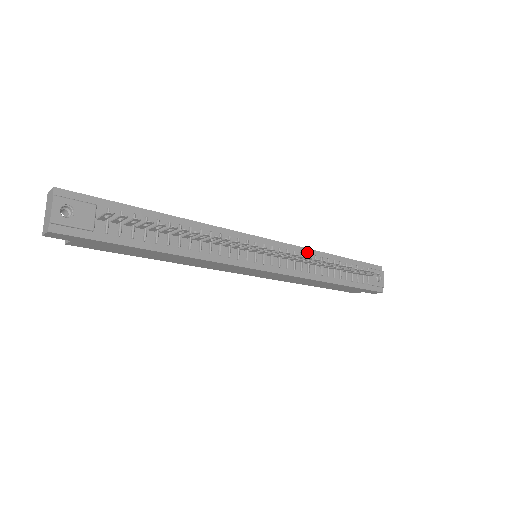
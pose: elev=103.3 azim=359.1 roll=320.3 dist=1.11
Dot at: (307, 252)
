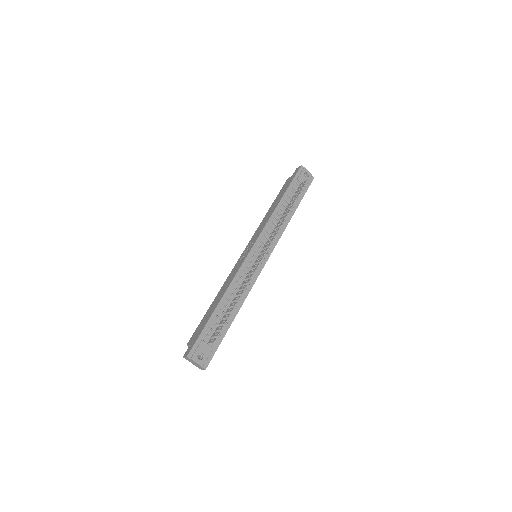
Dot at: (270, 221)
